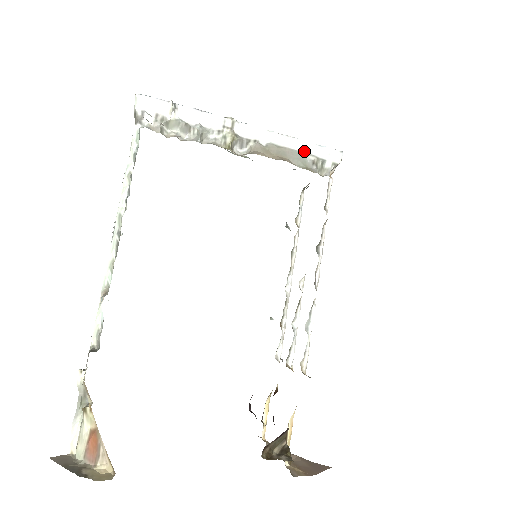
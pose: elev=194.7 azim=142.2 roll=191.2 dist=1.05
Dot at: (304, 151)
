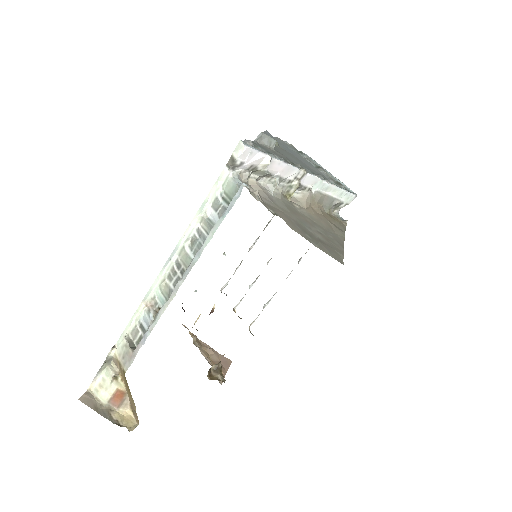
Dot at: (335, 196)
